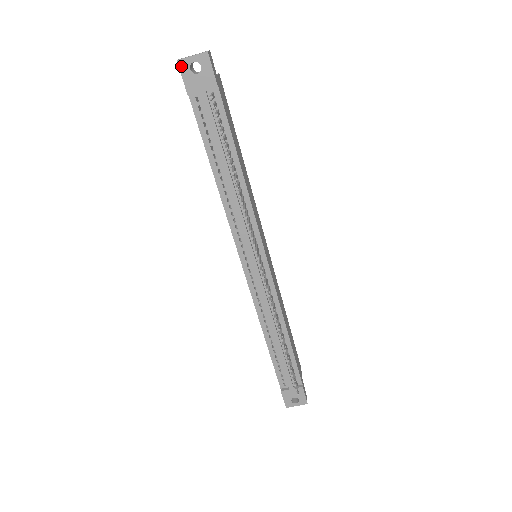
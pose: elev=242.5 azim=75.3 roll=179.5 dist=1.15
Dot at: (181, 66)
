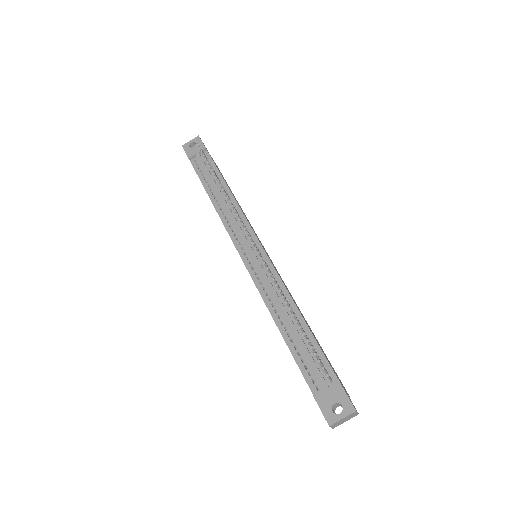
Dot at: (184, 147)
